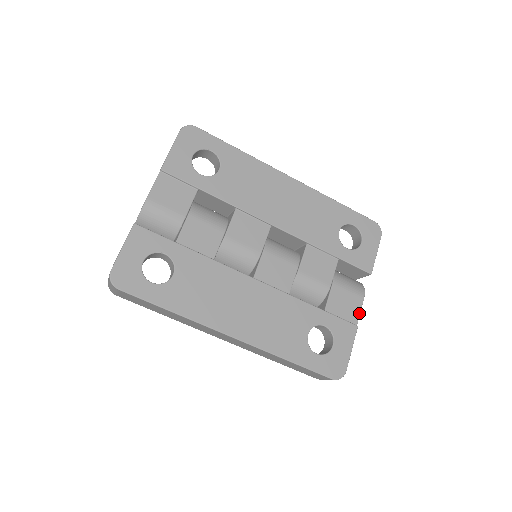
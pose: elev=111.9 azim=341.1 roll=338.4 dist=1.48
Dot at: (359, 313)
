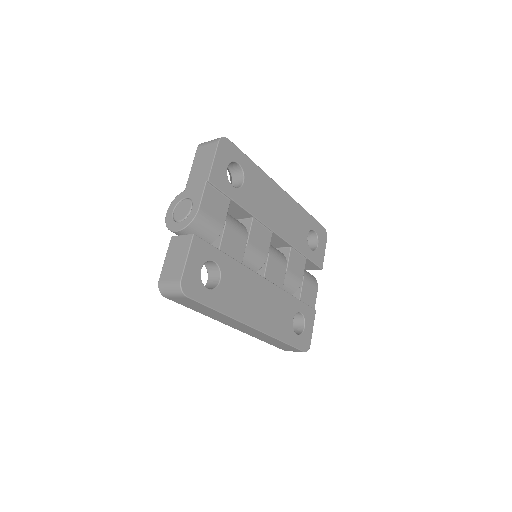
Dot at: occluded
